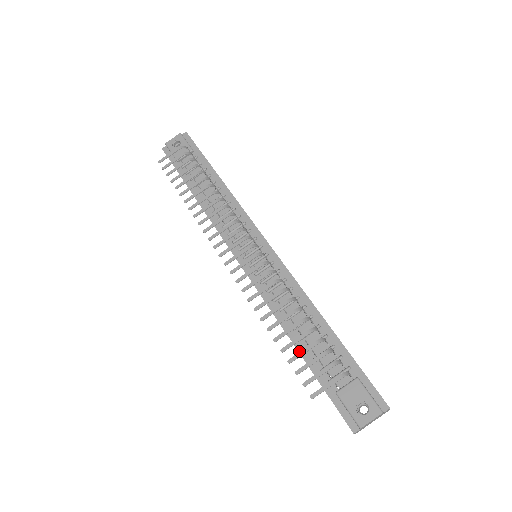
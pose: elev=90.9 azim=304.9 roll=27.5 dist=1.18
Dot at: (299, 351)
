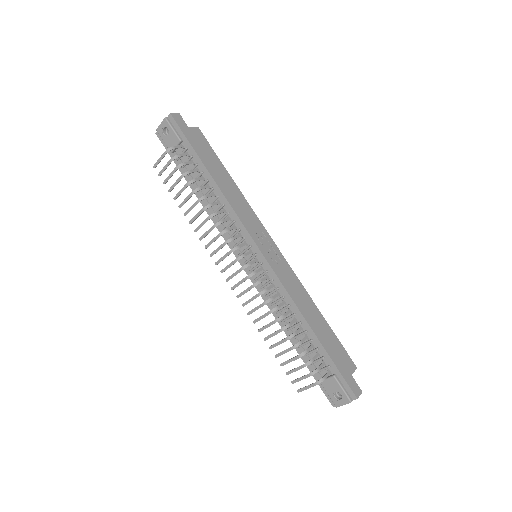
Dot at: occluded
